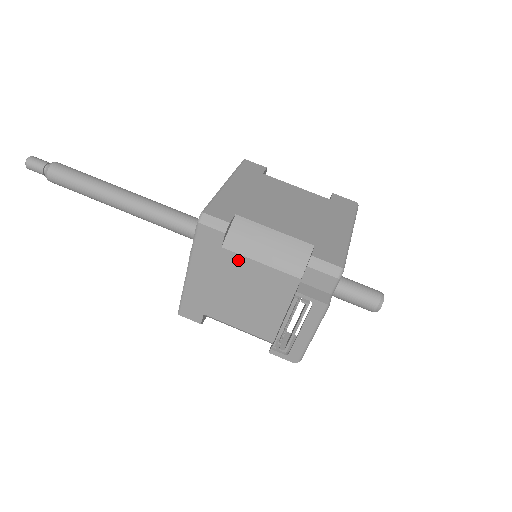
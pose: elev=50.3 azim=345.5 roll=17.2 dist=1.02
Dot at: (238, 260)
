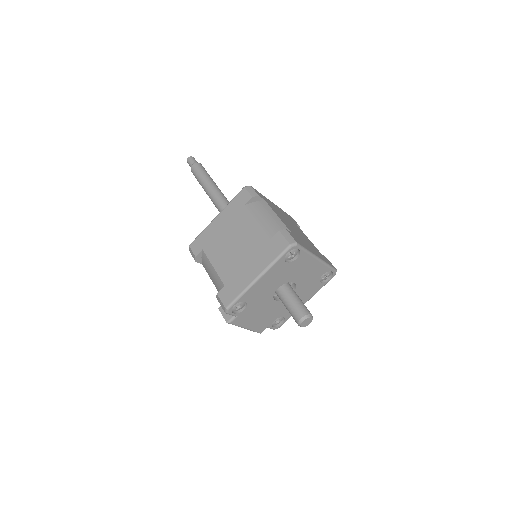
Dot at: occluded
